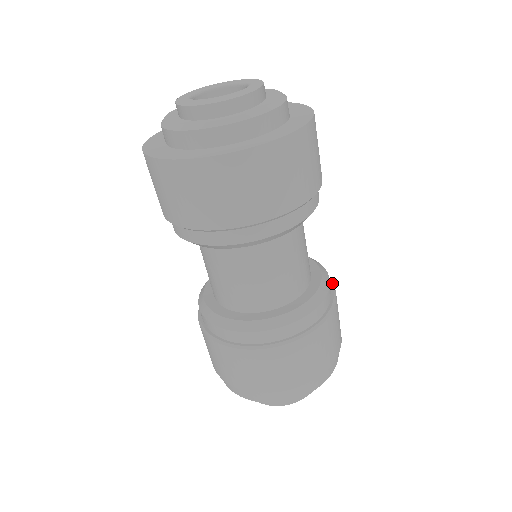
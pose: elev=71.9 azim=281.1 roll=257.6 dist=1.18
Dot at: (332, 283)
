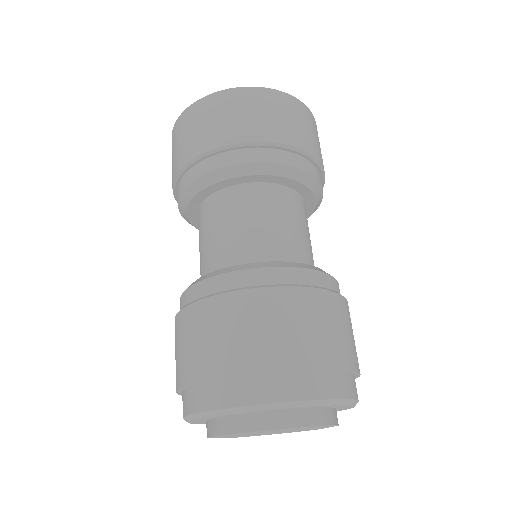
Dot at: occluded
